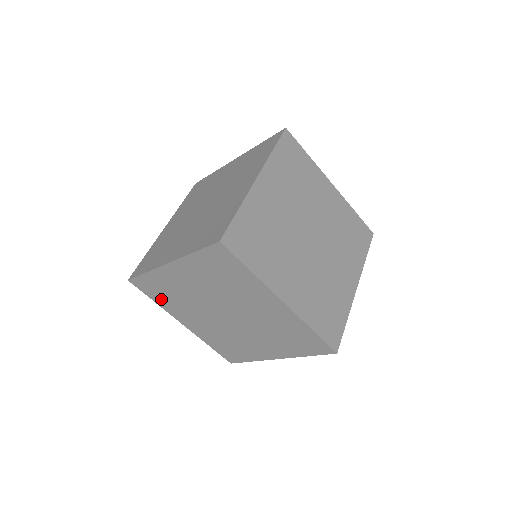
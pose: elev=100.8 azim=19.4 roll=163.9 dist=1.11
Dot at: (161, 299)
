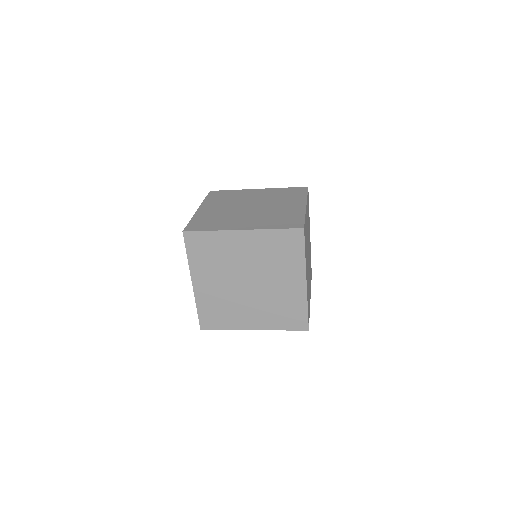
Dot at: occluded
